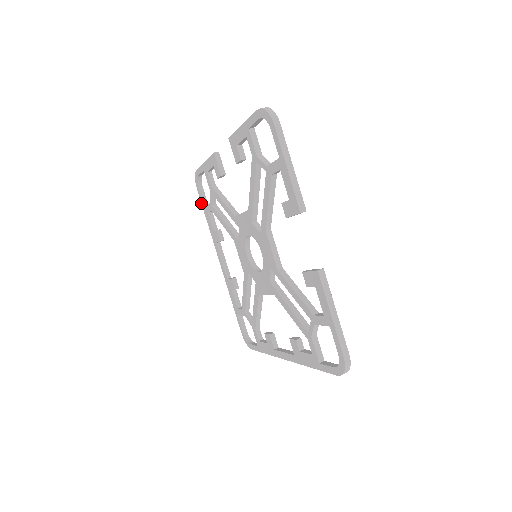
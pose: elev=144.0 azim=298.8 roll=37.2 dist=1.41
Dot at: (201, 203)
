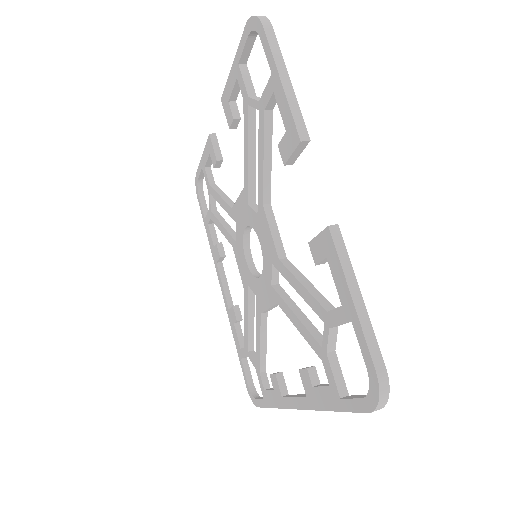
Dot at: (202, 216)
